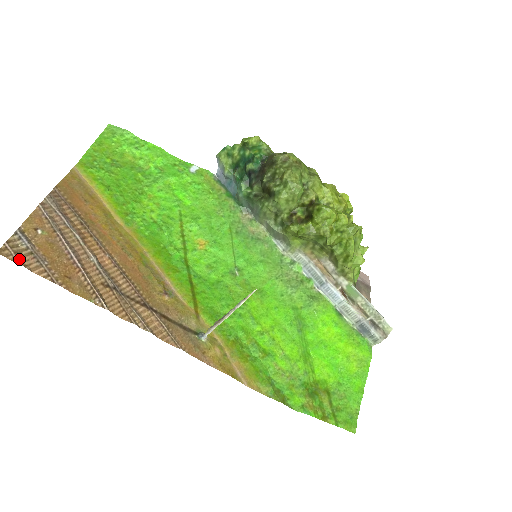
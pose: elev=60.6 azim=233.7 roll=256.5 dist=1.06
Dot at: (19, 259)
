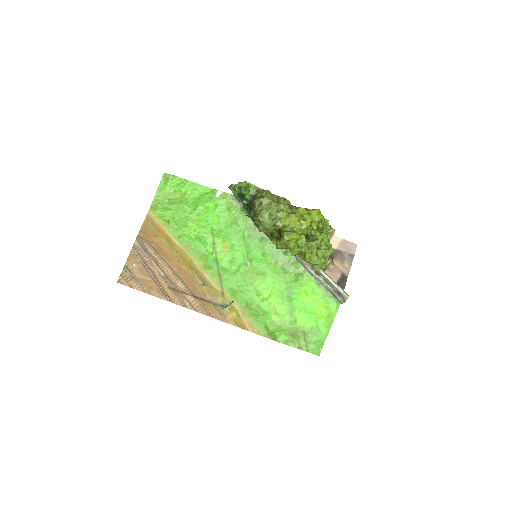
Dot at: (127, 283)
